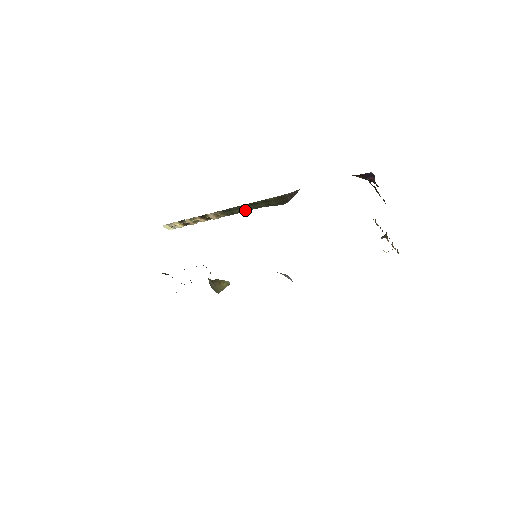
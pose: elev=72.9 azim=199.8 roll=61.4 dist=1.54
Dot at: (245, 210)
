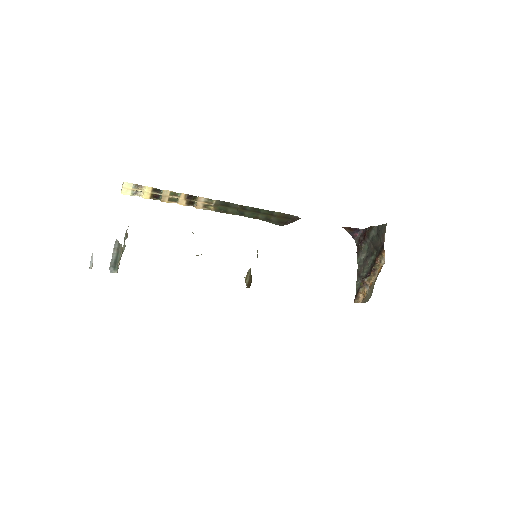
Dot at: (239, 214)
